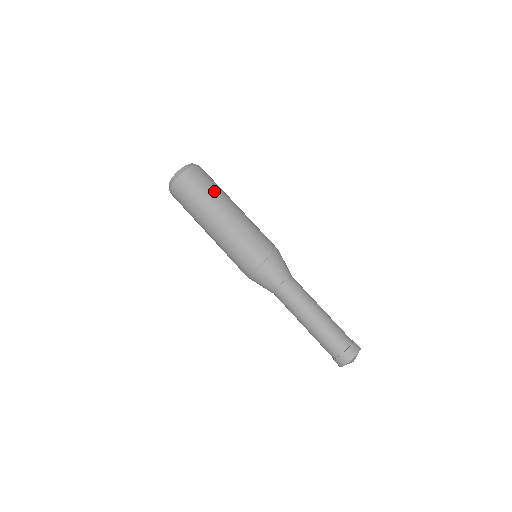
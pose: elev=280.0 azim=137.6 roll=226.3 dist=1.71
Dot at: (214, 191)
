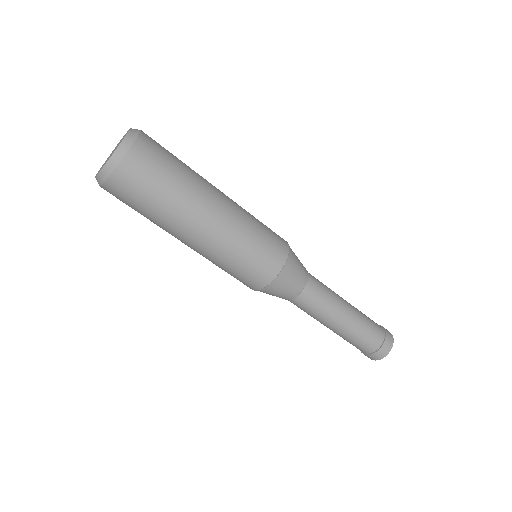
Dot at: (184, 179)
